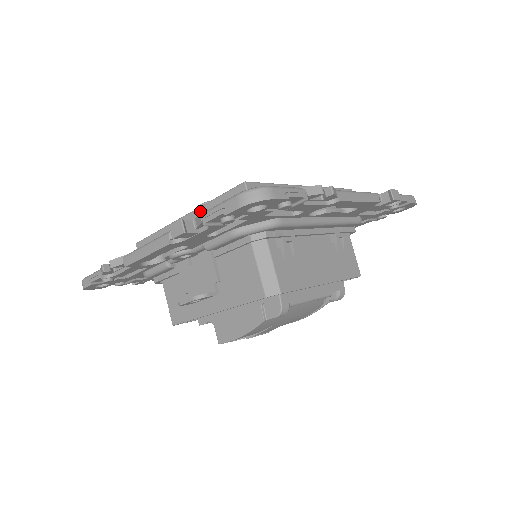
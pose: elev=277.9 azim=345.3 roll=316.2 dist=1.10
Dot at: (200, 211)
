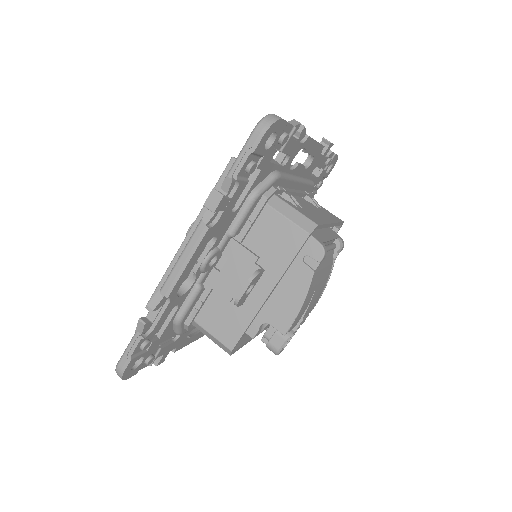
Dot at: (202, 216)
